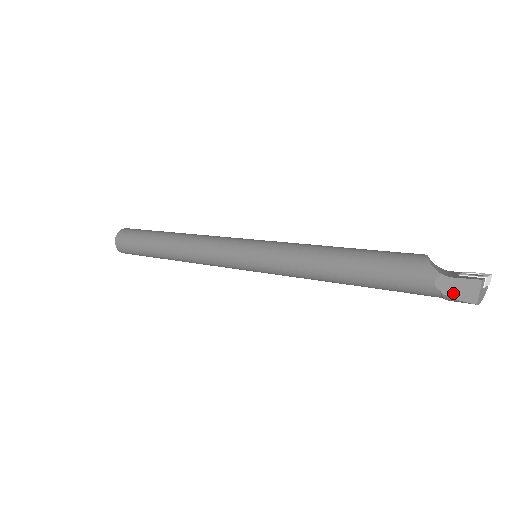
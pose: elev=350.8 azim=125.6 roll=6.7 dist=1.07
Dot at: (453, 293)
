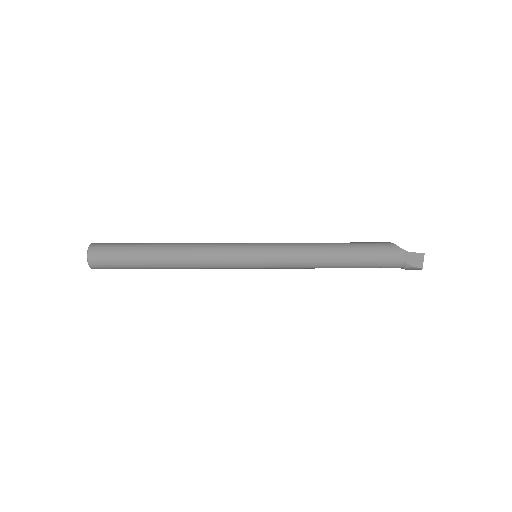
Dot at: (411, 262)
